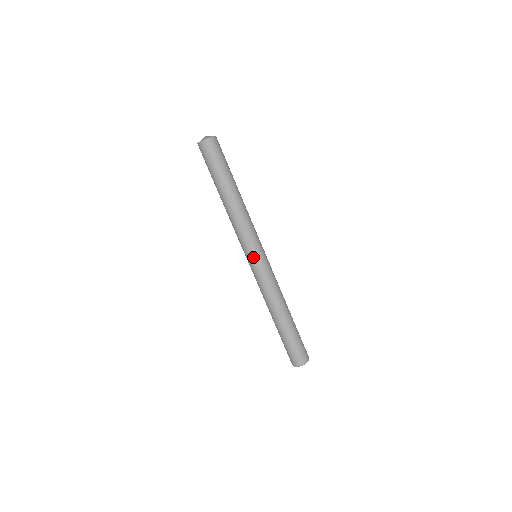
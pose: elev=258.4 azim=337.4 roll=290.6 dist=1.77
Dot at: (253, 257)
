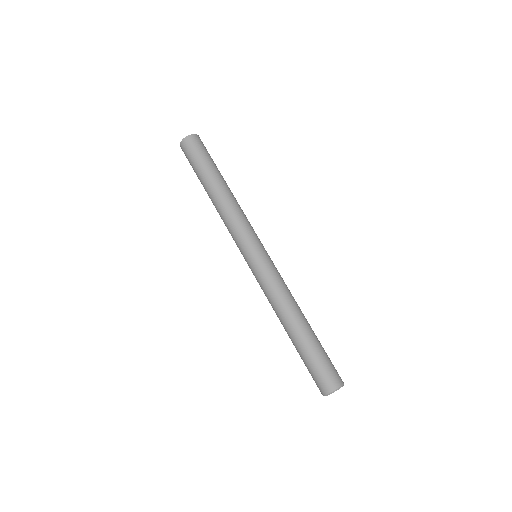
Dot at: (246, 257)
